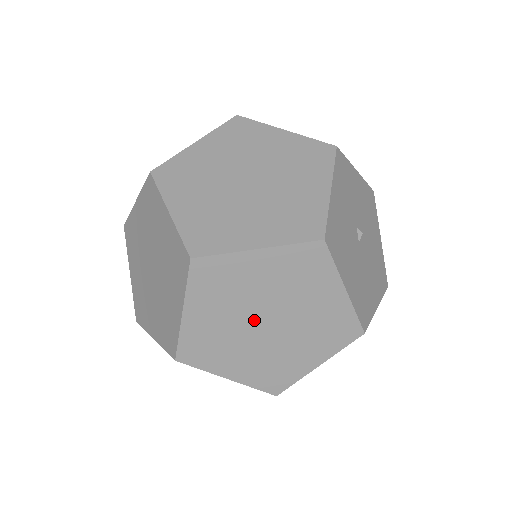
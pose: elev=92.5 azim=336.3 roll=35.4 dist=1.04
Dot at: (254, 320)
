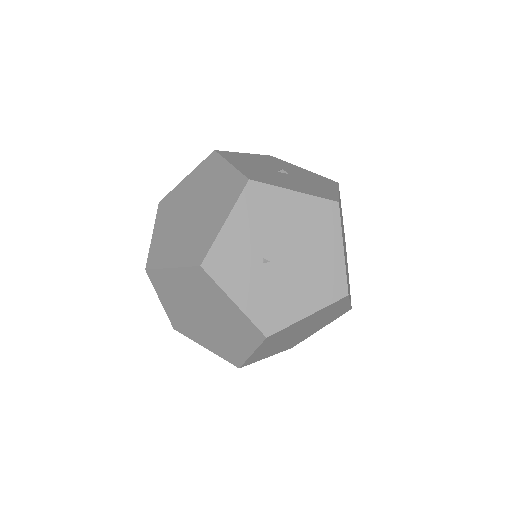
Dot at: (185, 215)
